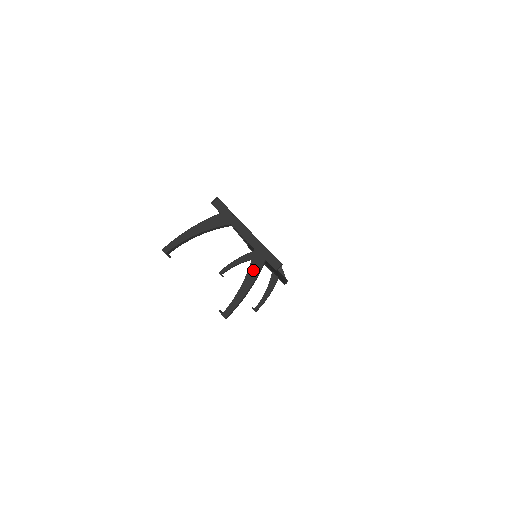
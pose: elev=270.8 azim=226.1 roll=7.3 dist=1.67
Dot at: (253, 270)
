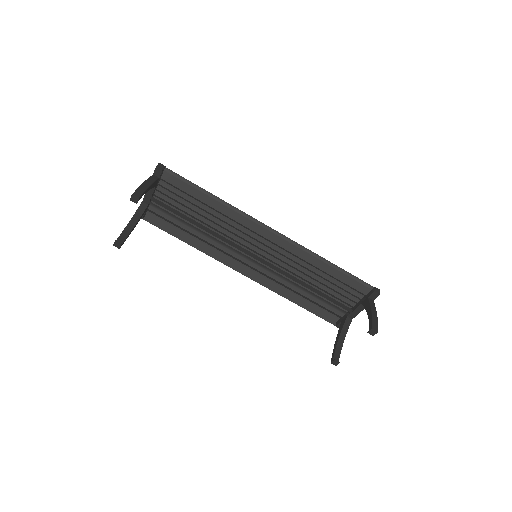
Dot at: occluded
